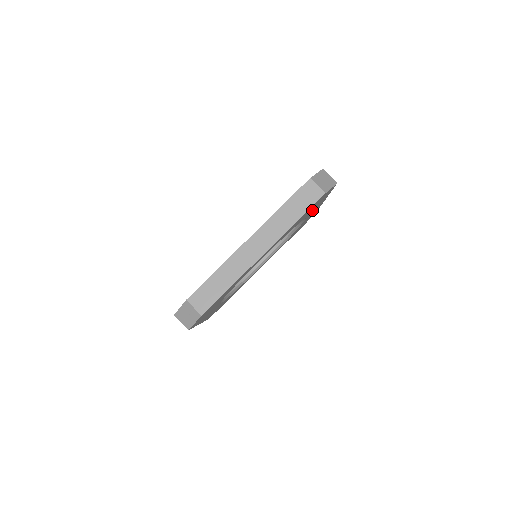
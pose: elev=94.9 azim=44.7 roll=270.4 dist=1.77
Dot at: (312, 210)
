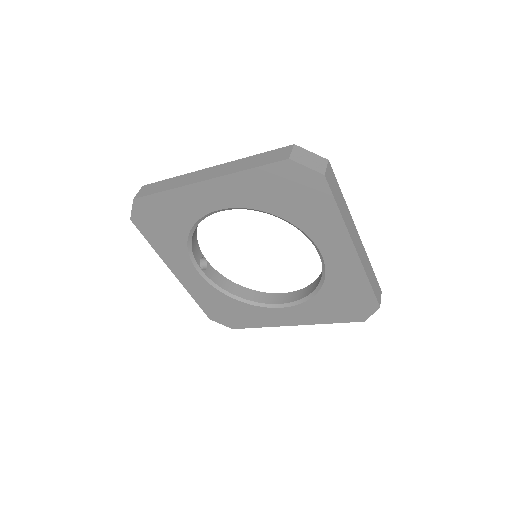
Dot at: (311, 221)
